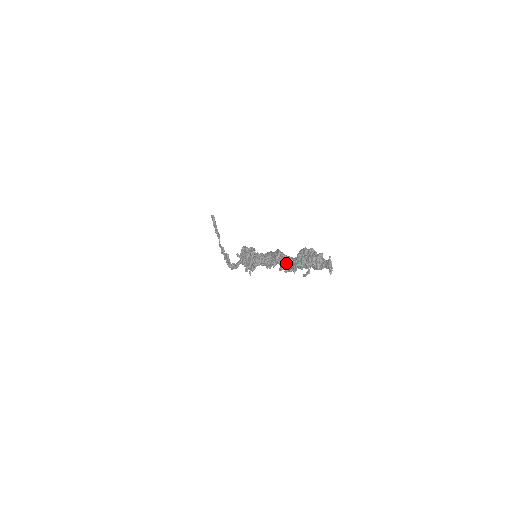
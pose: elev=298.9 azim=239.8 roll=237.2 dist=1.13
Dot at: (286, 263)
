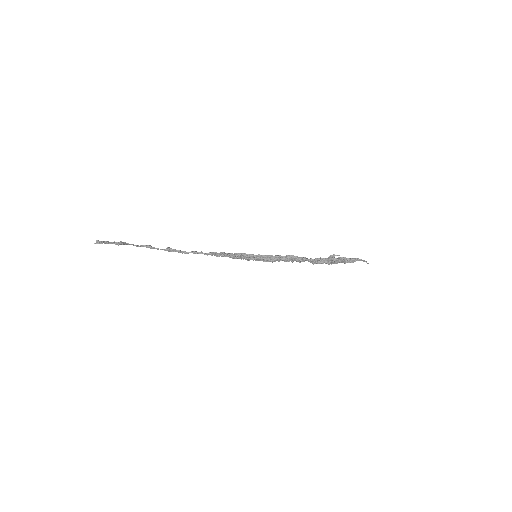
Dot at: occluded
